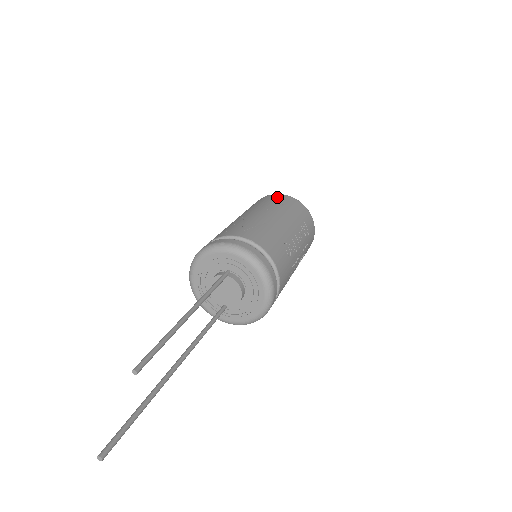
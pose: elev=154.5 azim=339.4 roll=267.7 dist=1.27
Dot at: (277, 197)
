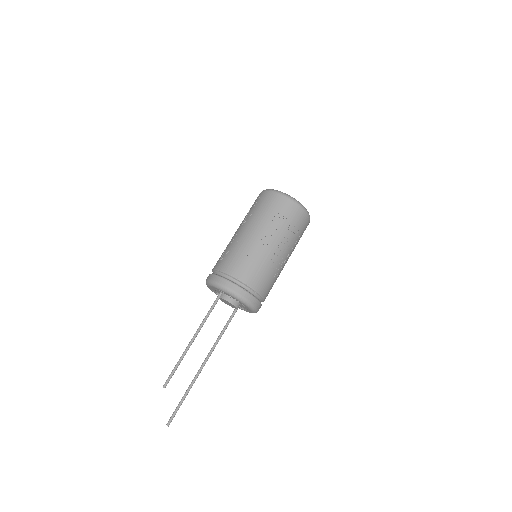
Dot at: (258, 198)
